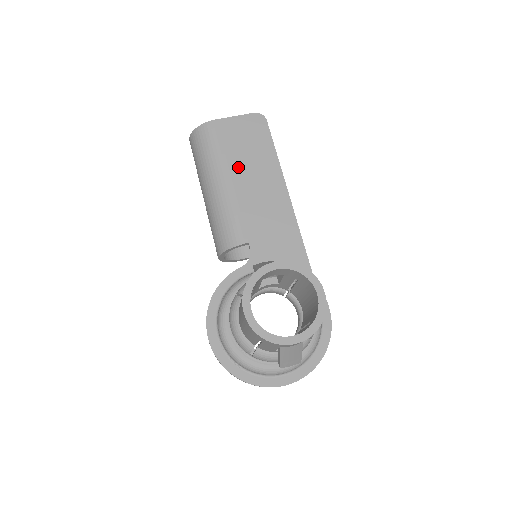
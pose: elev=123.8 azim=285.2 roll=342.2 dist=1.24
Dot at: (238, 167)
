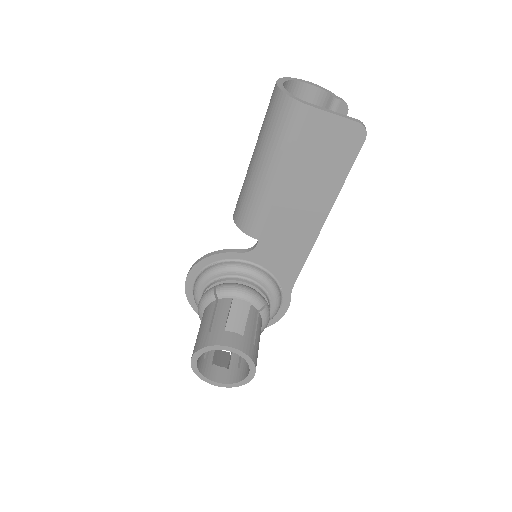
Dot at: (296, 173)
